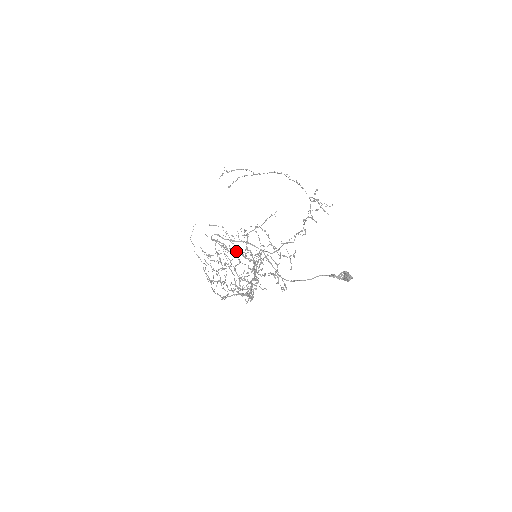
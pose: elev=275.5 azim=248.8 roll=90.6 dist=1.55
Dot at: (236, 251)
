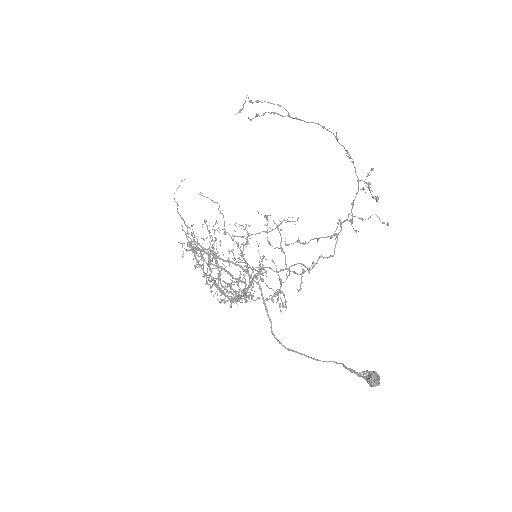
Dot at: (222, 267)
